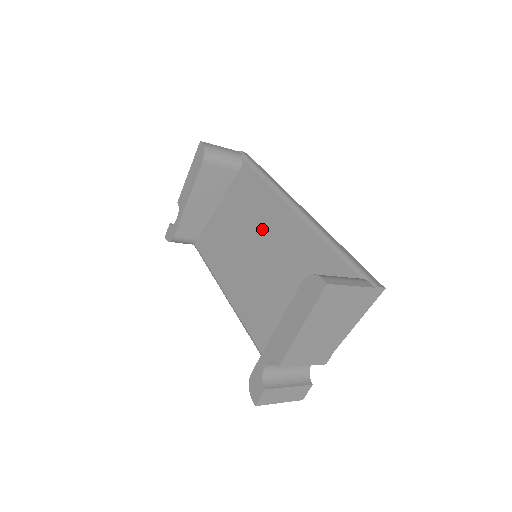
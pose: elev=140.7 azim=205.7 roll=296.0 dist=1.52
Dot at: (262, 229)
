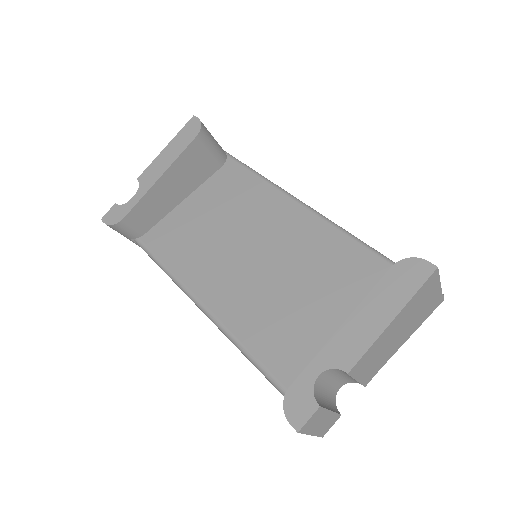
Dot at: (263, 228)
